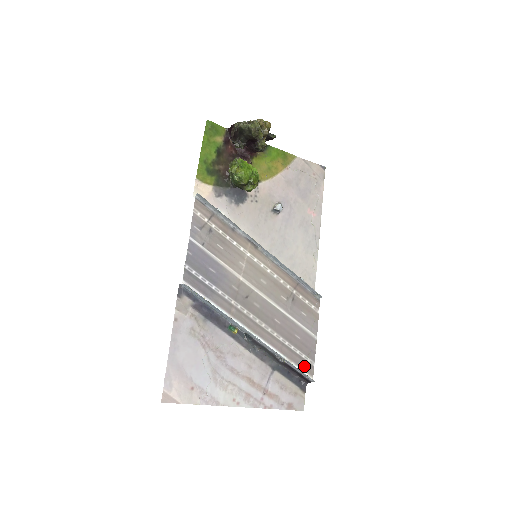
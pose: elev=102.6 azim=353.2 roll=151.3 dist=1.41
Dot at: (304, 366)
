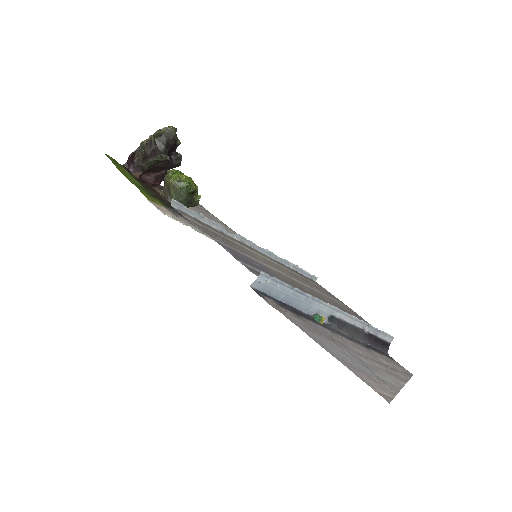
Dot at: occluded
